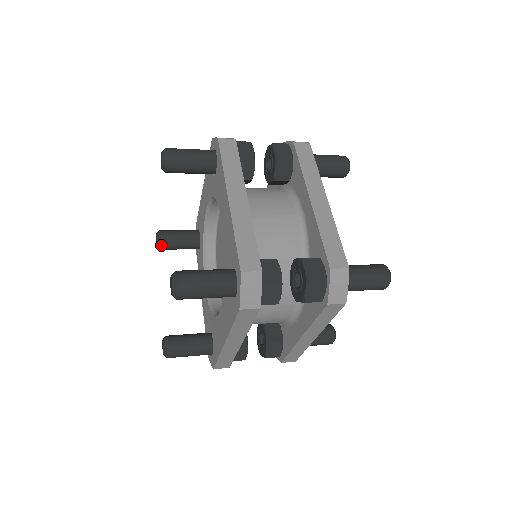
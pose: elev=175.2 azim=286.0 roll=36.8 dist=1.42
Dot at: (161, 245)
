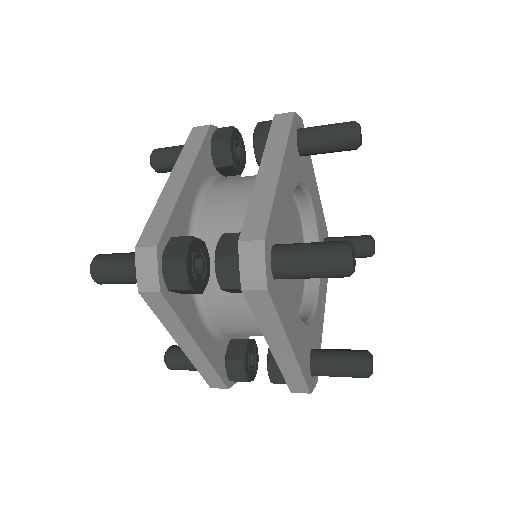
Dot at: occluded
